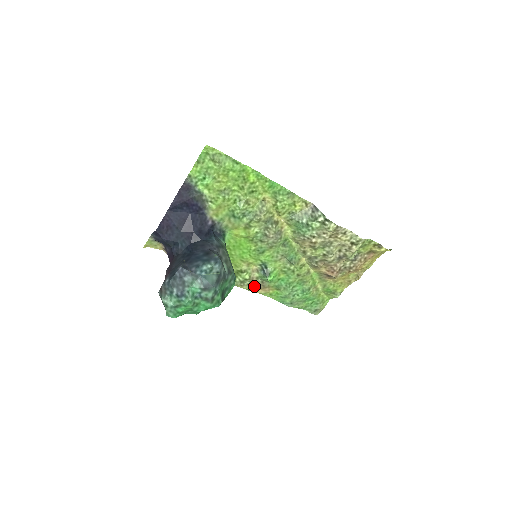
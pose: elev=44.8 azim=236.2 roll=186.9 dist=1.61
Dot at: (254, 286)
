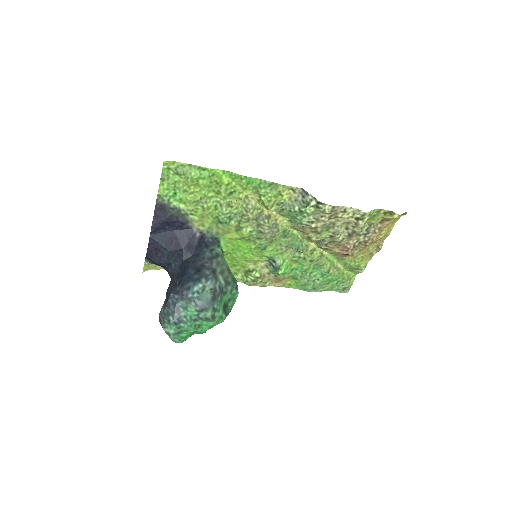
Dot at: (269, 281)
